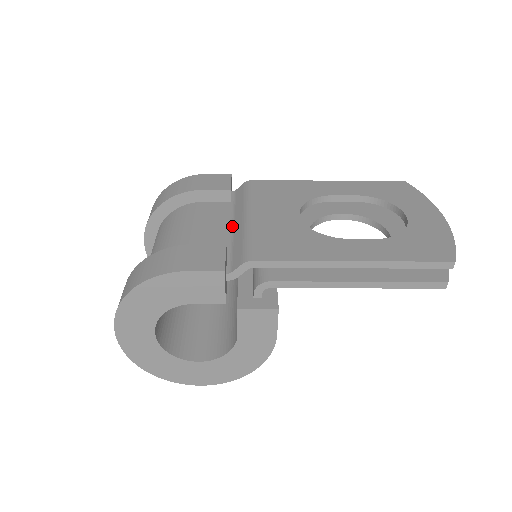
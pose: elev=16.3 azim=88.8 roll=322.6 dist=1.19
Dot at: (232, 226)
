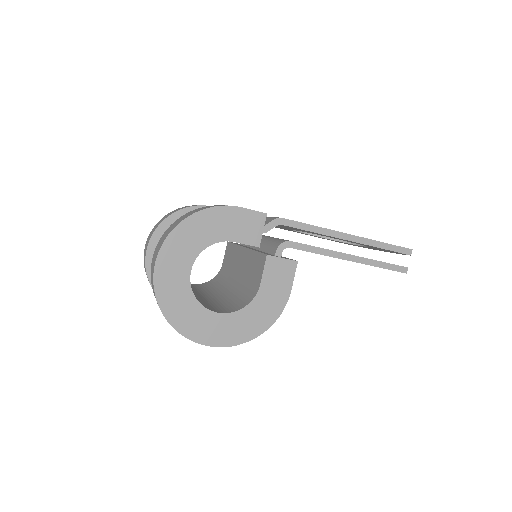
Dot at: occluded
